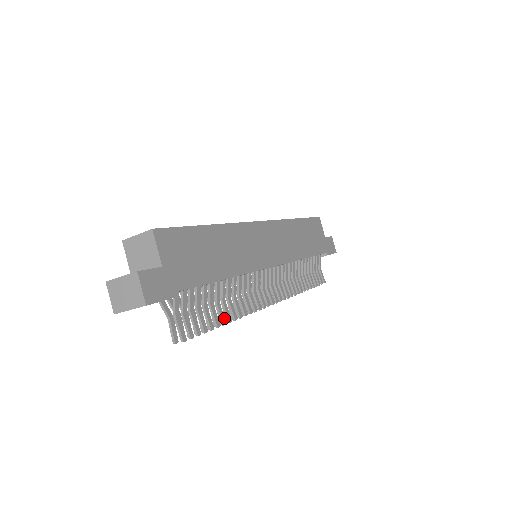
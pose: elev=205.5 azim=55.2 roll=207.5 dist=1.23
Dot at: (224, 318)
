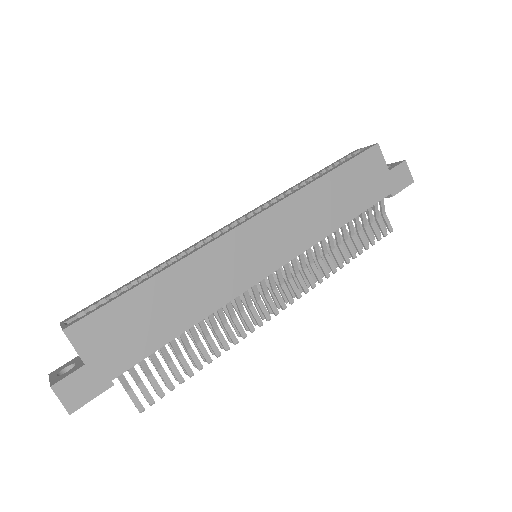
Dot at: (200, 362)
